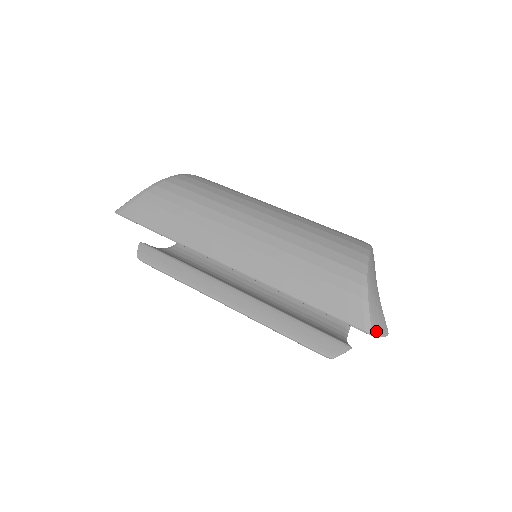
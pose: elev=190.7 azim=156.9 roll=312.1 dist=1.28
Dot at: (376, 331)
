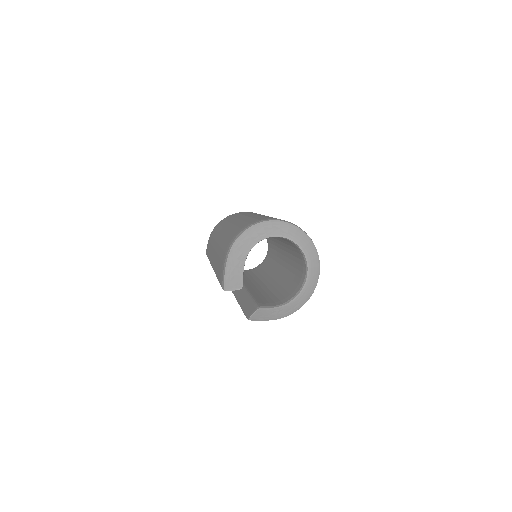
Dot at: (228, 286)
